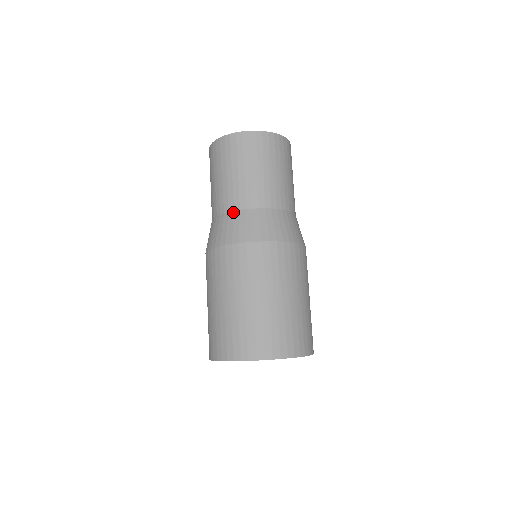
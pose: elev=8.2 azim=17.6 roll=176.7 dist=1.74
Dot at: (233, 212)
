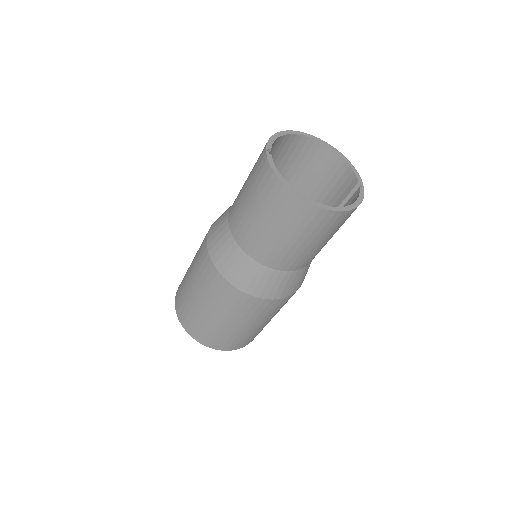
Dot at: (266, 268)
